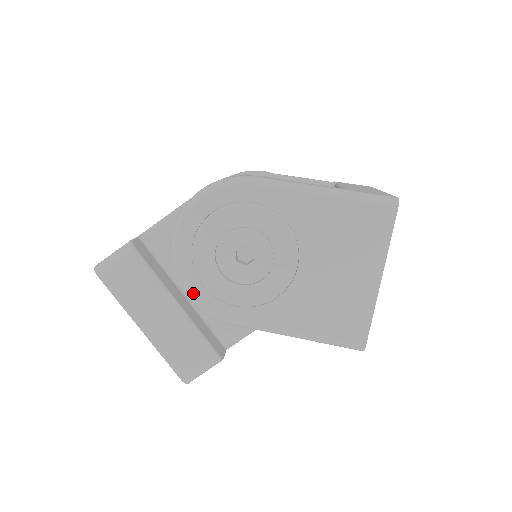
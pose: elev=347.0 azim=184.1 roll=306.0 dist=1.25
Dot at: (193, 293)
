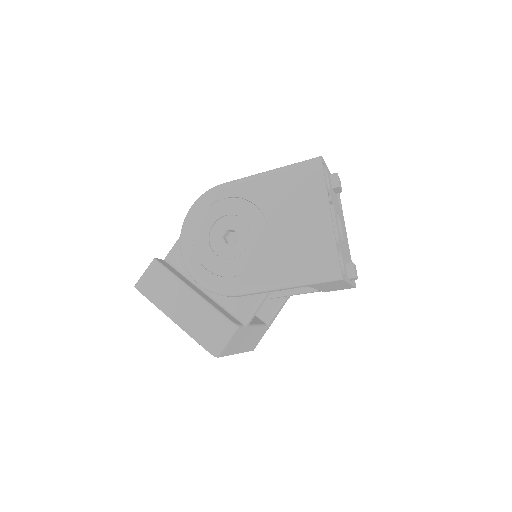
Dot at: (202, 278)
